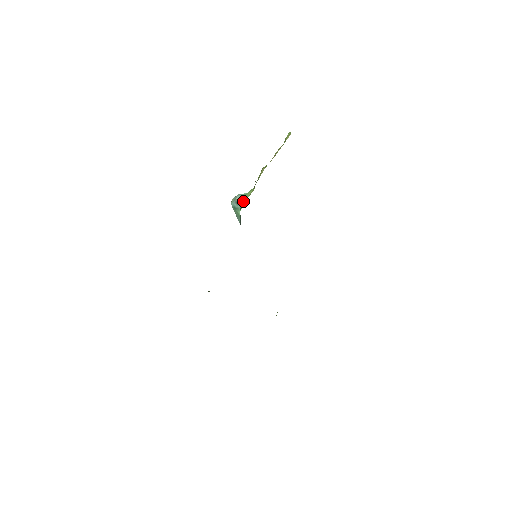
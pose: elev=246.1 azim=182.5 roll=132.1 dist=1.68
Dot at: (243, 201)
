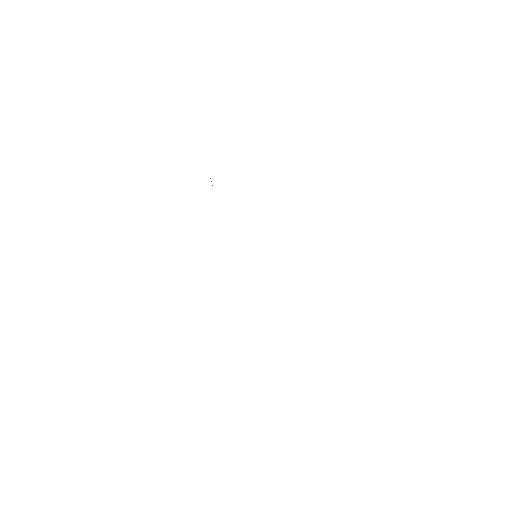
Dot at: occluded
